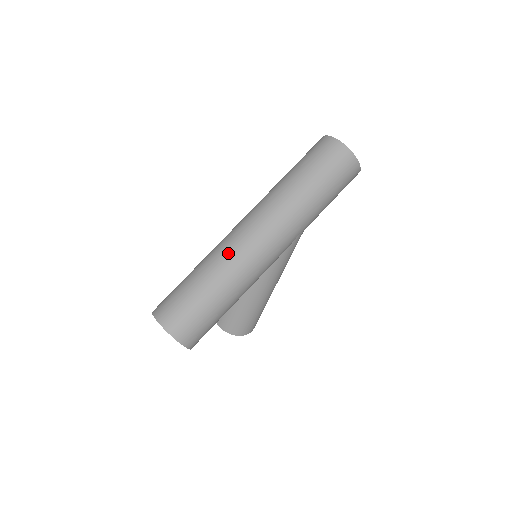
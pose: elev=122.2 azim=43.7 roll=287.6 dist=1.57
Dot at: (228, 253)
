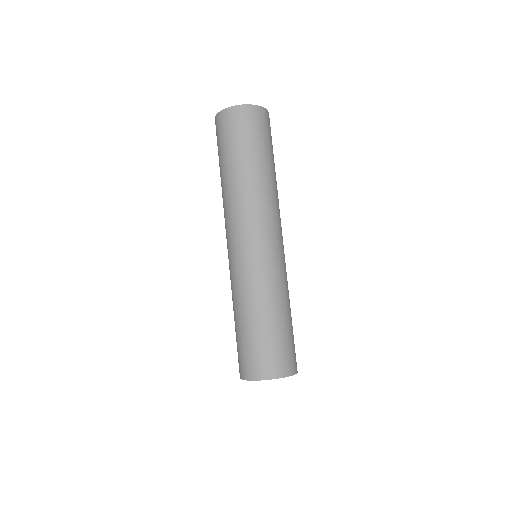
Dot at: (257, 273)
